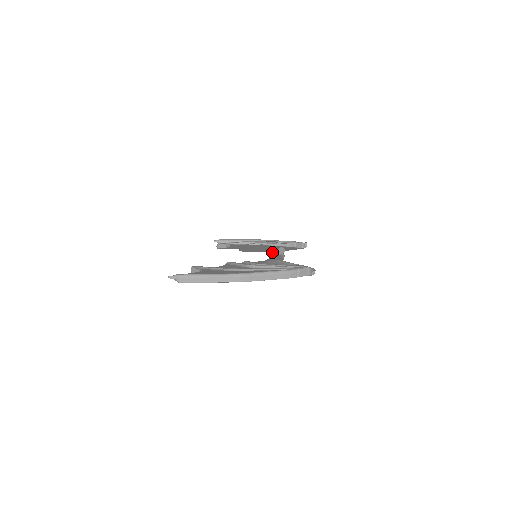
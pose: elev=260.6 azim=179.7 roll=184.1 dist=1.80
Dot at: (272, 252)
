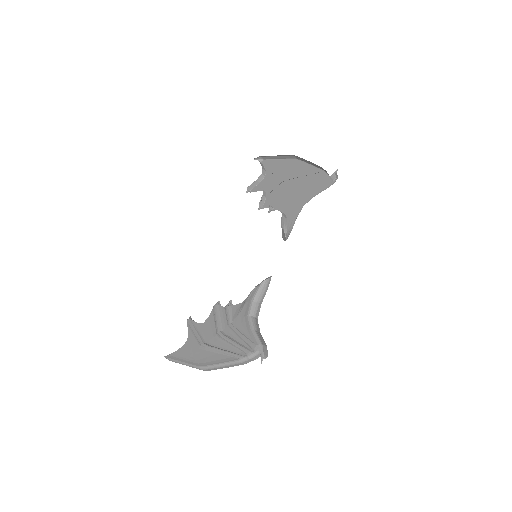
Dot at: (289, 213)
